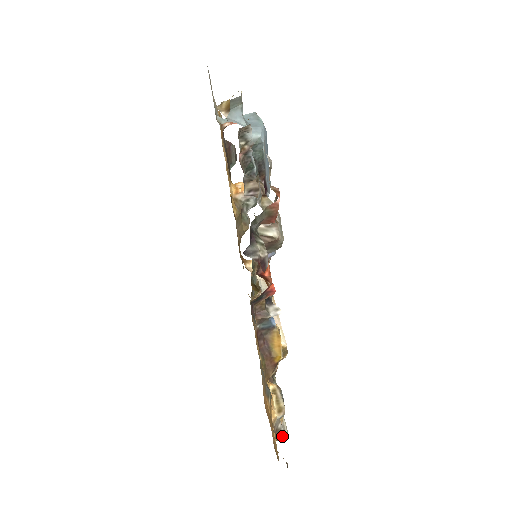
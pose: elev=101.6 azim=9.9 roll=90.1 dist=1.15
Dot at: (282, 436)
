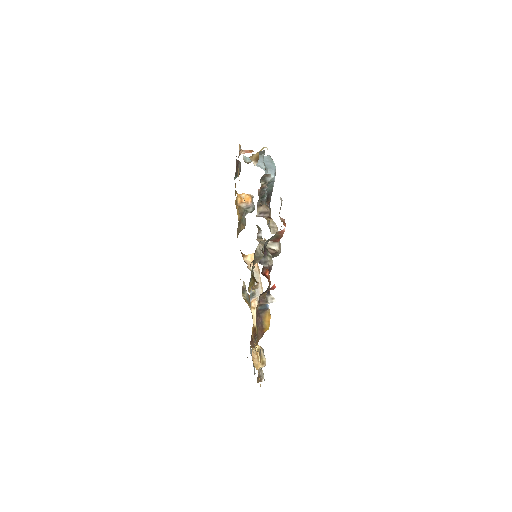
Dot at: (261, 380)
